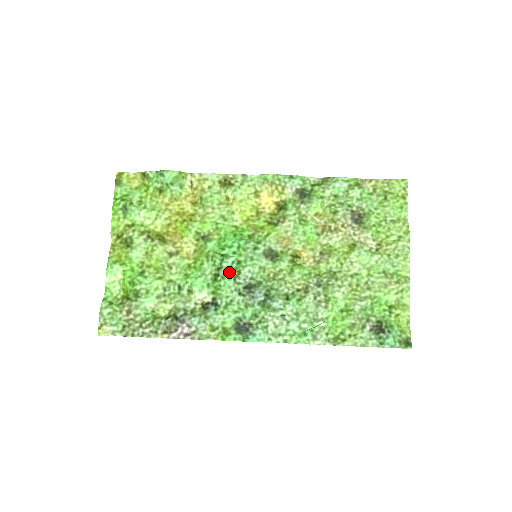
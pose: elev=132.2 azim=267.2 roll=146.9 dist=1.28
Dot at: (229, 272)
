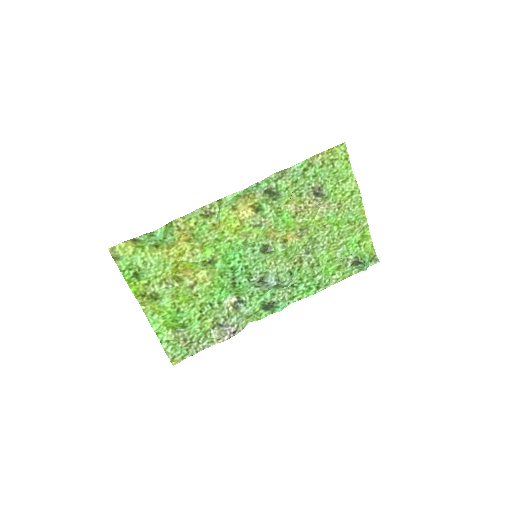
Dot at: (242, 277)
